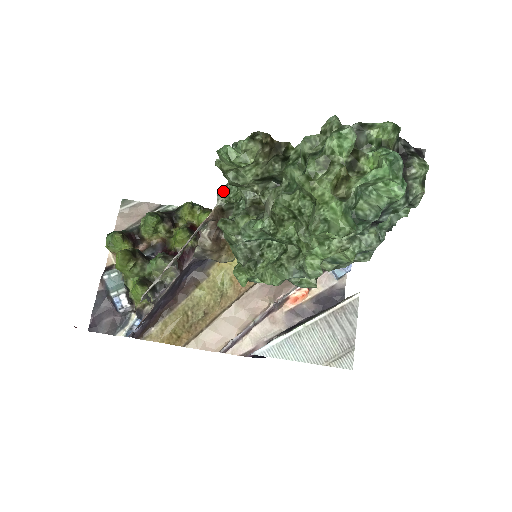
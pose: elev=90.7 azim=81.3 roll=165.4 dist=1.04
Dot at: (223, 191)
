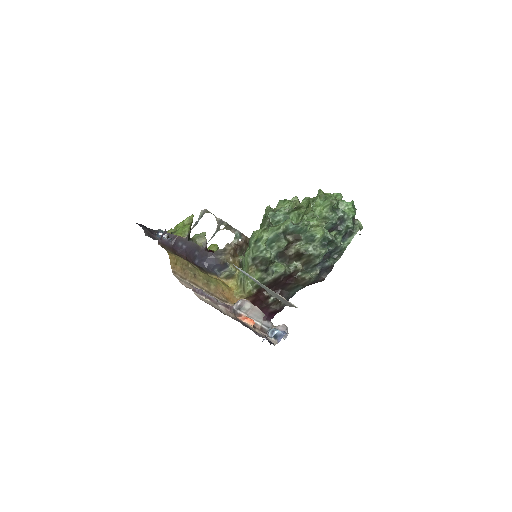
Dot at: occluded
